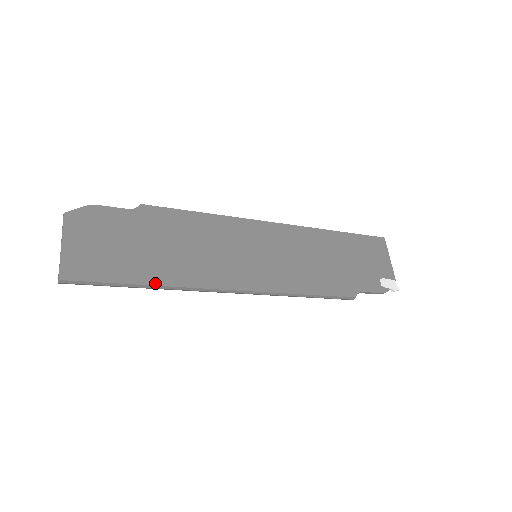
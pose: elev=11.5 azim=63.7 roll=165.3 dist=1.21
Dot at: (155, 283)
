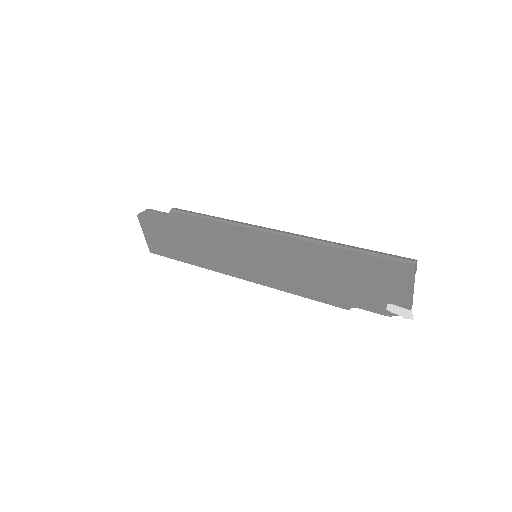
Dot at: (192, 263)
